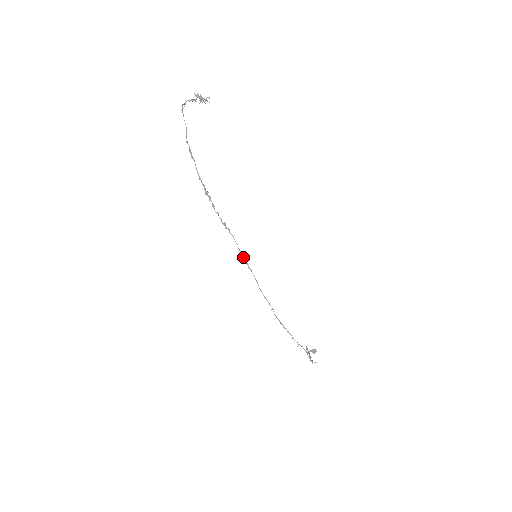
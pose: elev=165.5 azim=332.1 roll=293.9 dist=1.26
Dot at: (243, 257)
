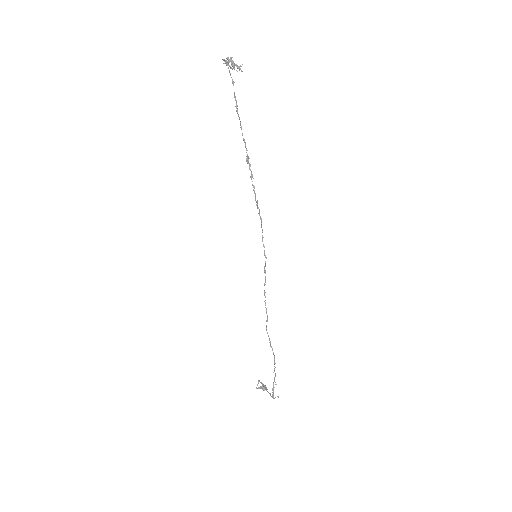
Dot at: (264, 247)
